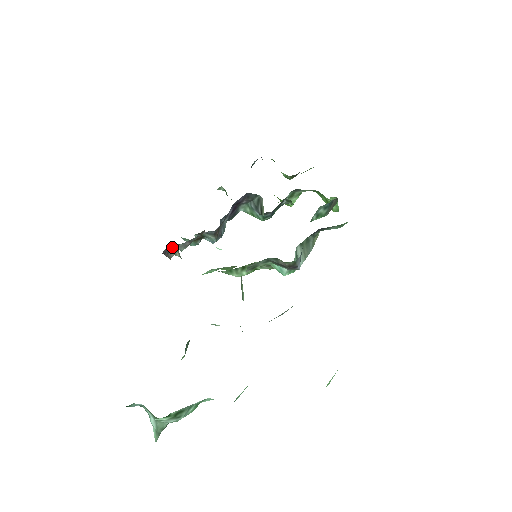
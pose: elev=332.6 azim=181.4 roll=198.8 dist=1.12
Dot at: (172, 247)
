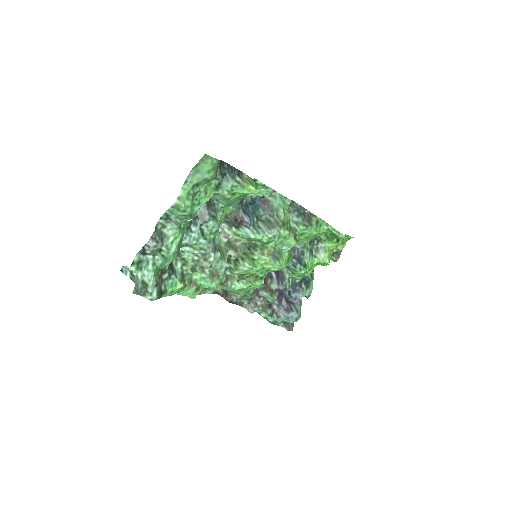
Dot at: (227, 292)
